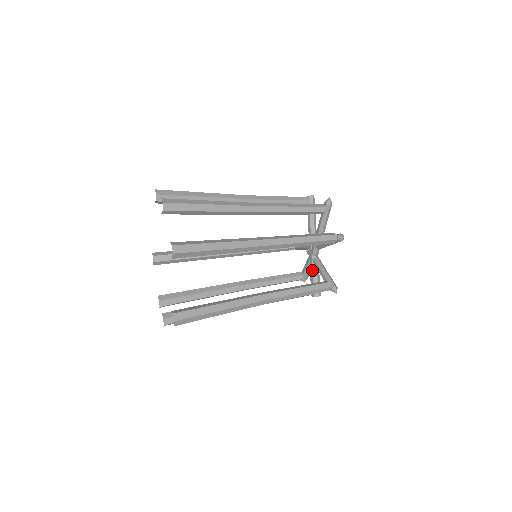
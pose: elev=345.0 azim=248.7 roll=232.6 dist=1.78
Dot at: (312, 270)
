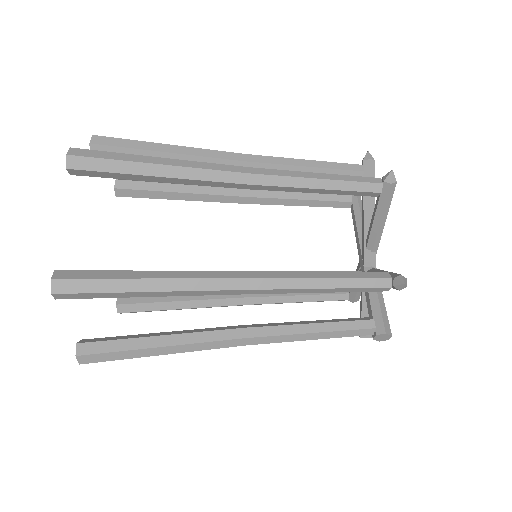
Dot at: occluded
